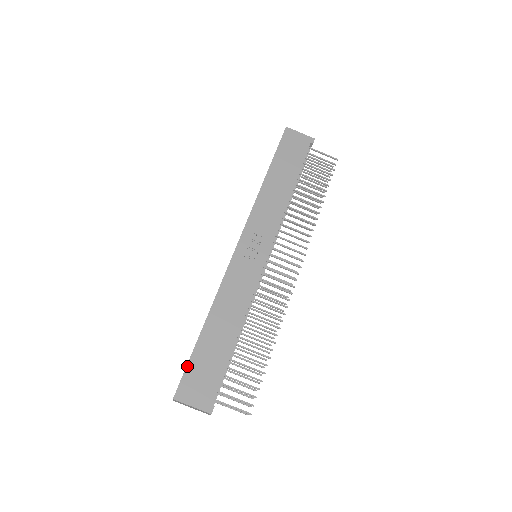
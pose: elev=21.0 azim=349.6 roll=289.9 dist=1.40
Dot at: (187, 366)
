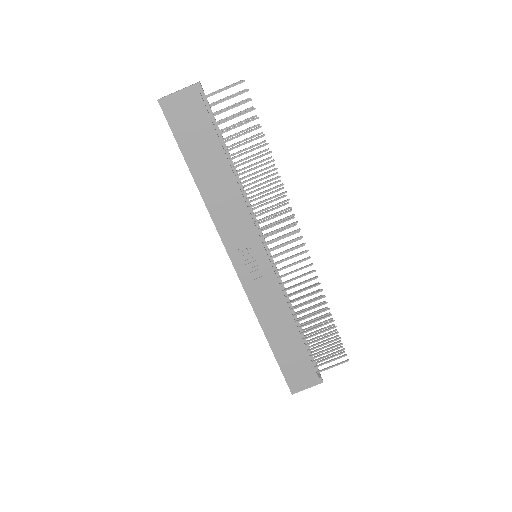
Dot at: (283, 374)
